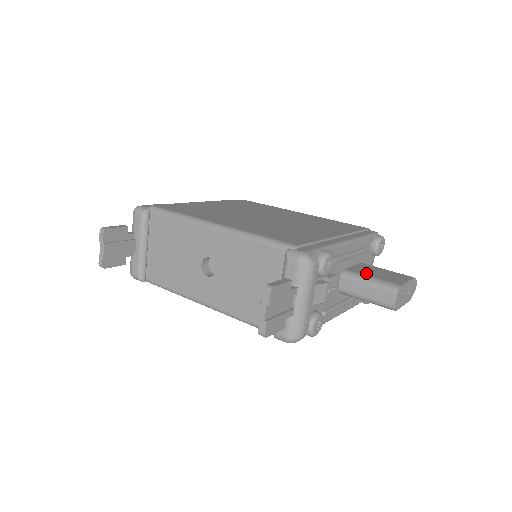
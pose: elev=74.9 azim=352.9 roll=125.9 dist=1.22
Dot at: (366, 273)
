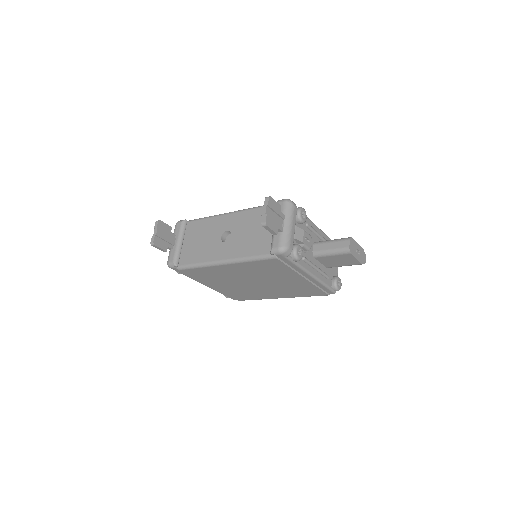
Dot at: occluded
